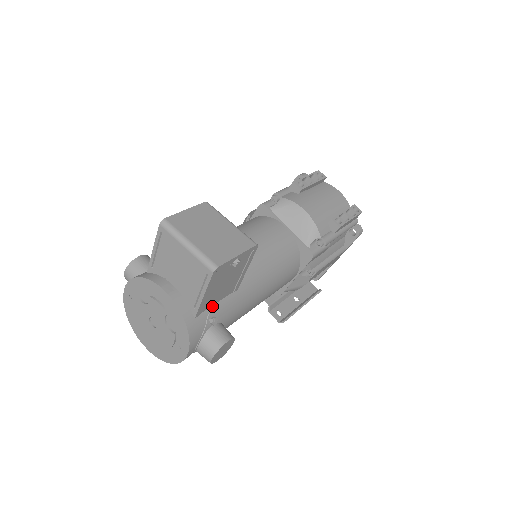
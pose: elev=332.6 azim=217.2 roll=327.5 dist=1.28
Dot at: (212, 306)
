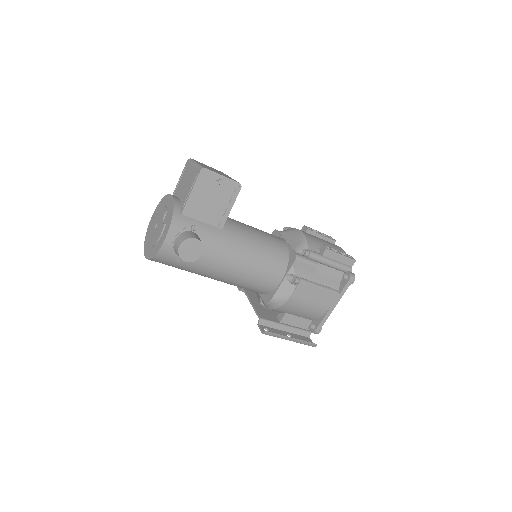
Dot at: (198, 221)
